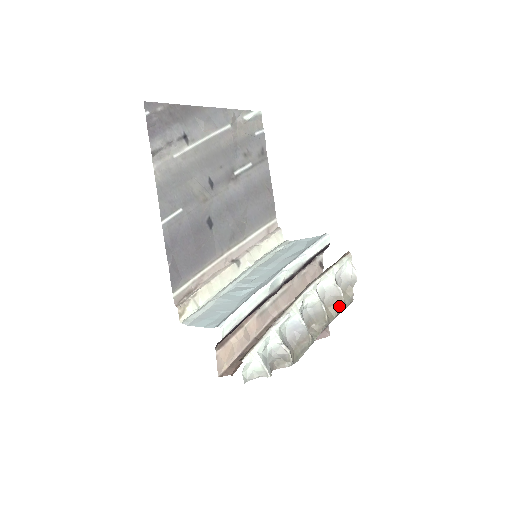
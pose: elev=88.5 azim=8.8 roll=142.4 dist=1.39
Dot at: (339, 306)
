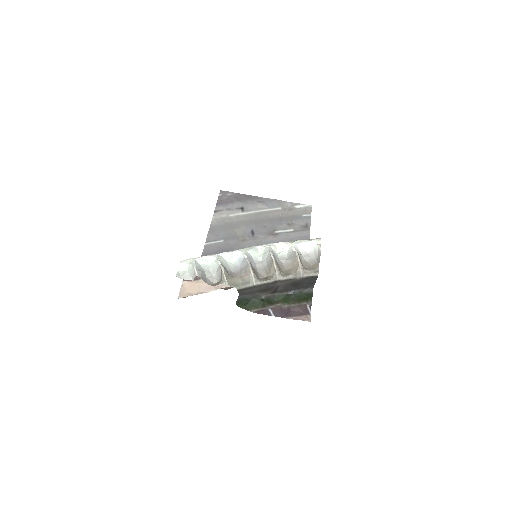
Dot at: (296, 268)
